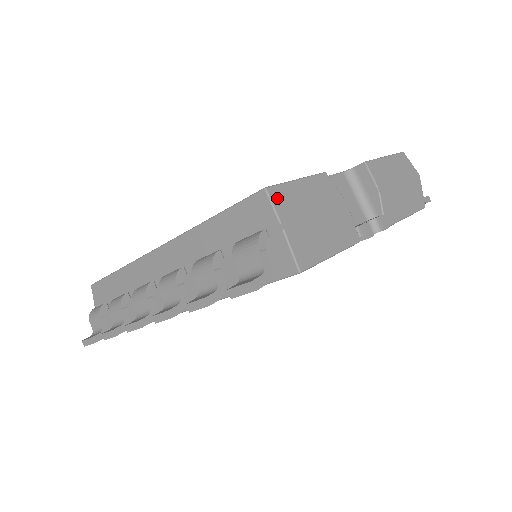
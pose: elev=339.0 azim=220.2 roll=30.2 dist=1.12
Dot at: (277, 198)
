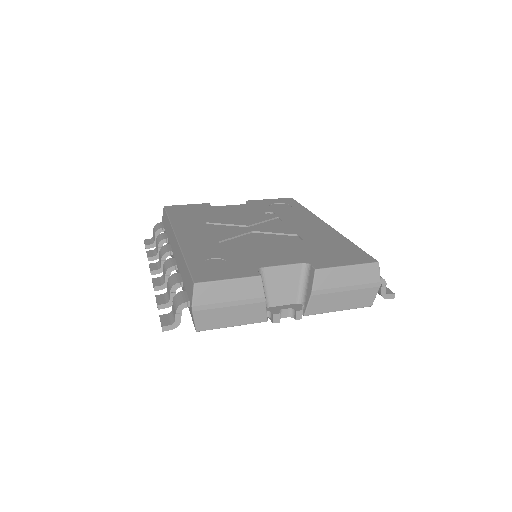
Dot at: (200, 291)
